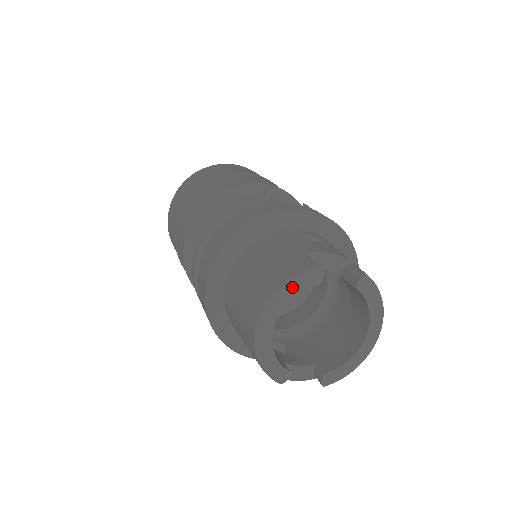
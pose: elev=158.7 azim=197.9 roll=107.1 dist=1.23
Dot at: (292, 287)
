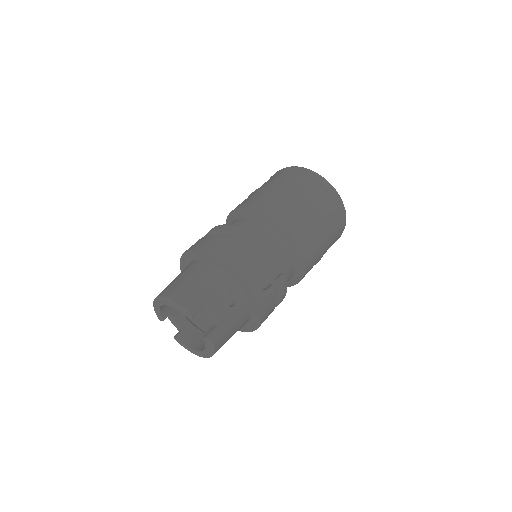
Dot at: (176, 306)
